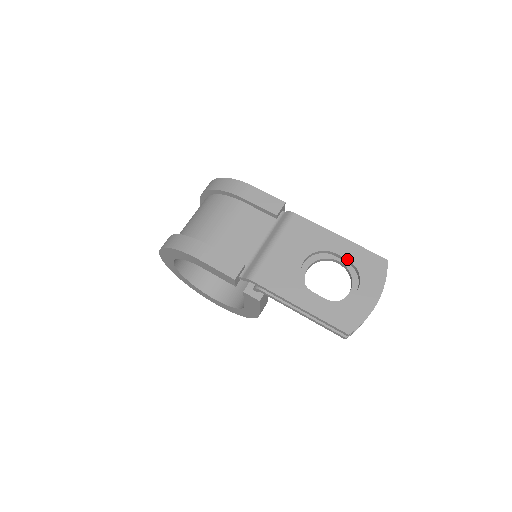
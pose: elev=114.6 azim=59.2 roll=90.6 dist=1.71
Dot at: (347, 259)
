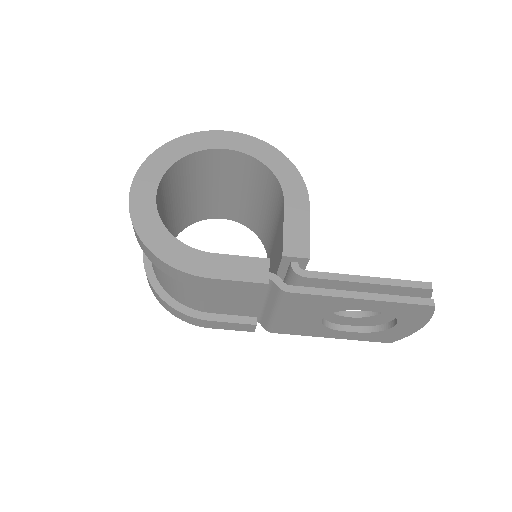
Dot at: occluded
